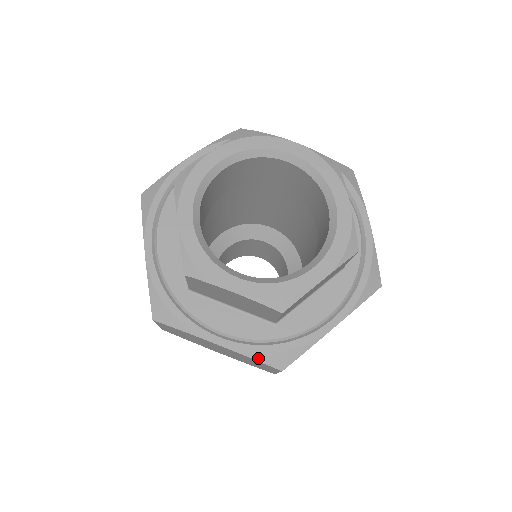
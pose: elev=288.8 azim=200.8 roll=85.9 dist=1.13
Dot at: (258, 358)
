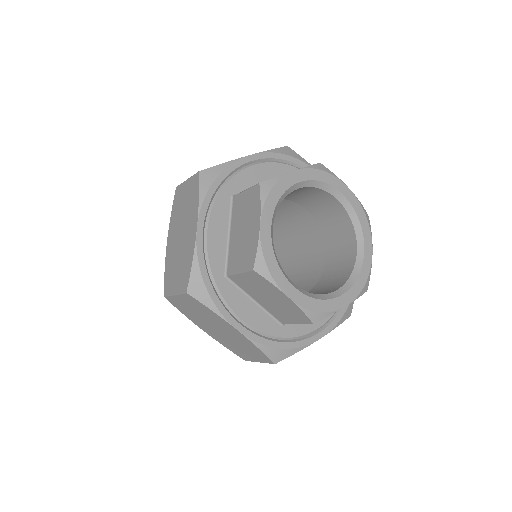
Dot at: (341, 322)
